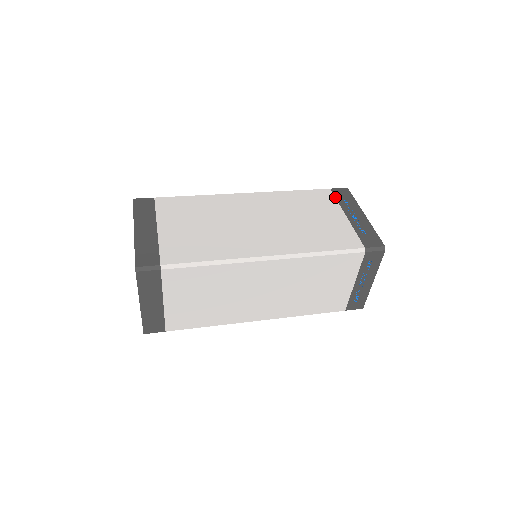
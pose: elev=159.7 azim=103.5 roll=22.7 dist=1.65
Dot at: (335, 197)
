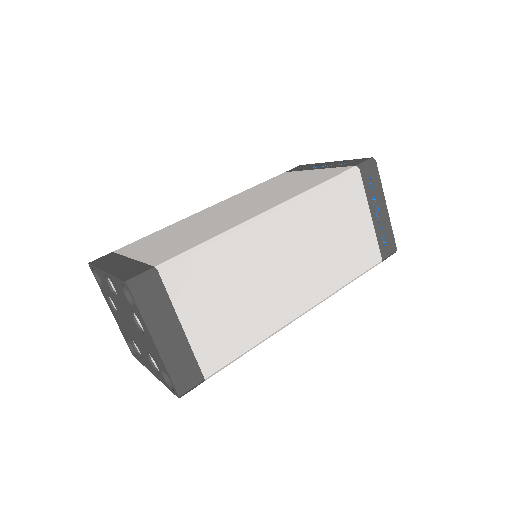
Dot at: (295, 171)
